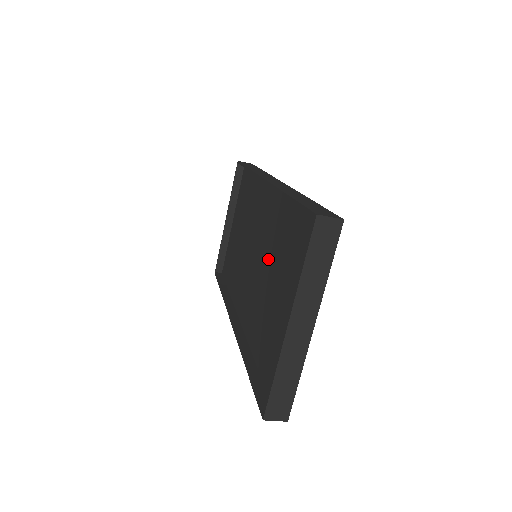
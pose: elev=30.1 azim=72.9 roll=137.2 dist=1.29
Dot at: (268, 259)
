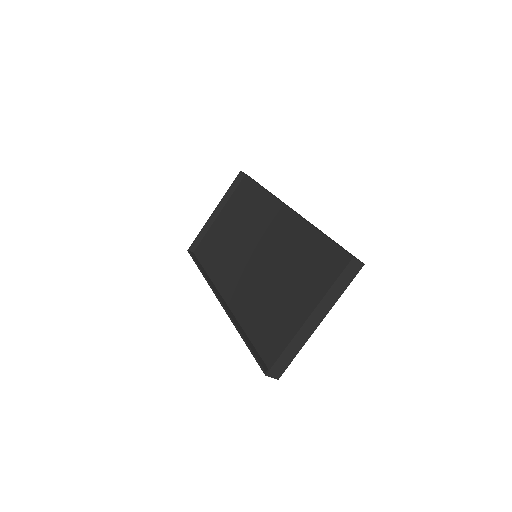
Dot at: (275, 264)
